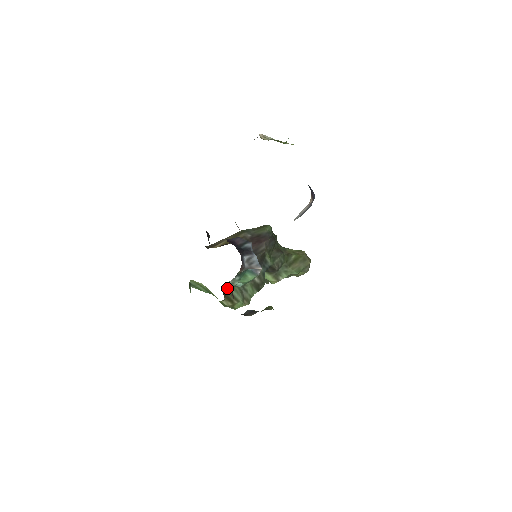
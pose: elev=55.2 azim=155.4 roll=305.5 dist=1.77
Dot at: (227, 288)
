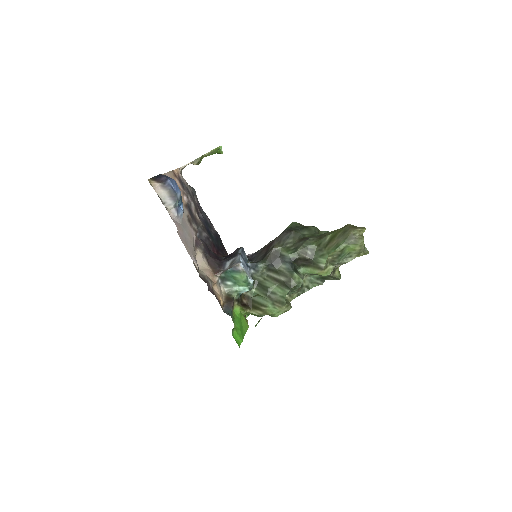
Dot at: (250, 298)
